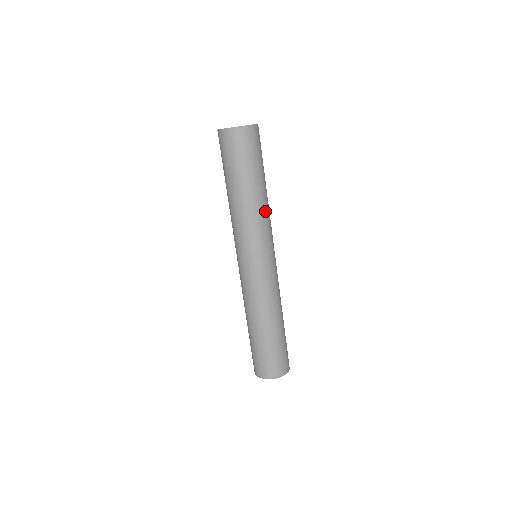
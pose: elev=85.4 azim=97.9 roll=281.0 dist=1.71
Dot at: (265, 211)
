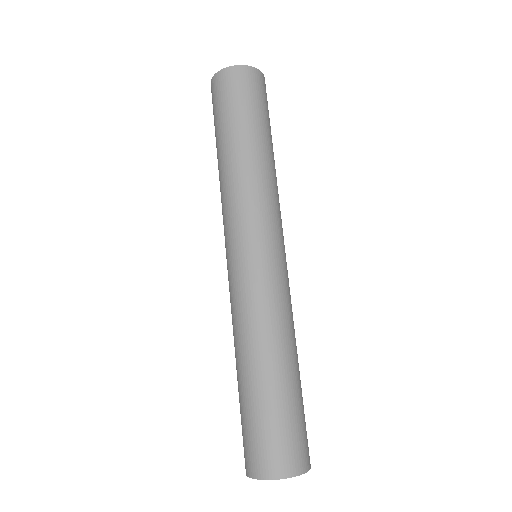
Dot at: (272, 181)
